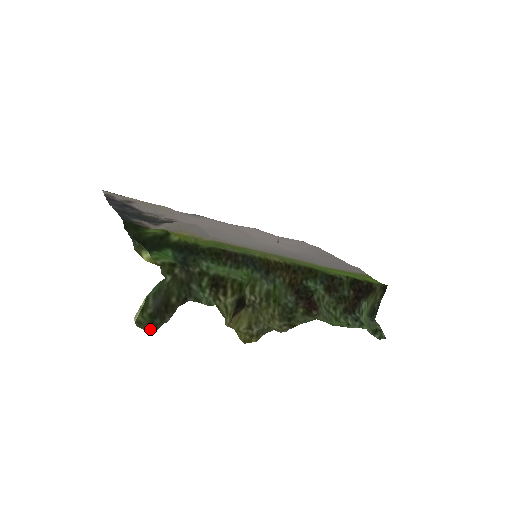
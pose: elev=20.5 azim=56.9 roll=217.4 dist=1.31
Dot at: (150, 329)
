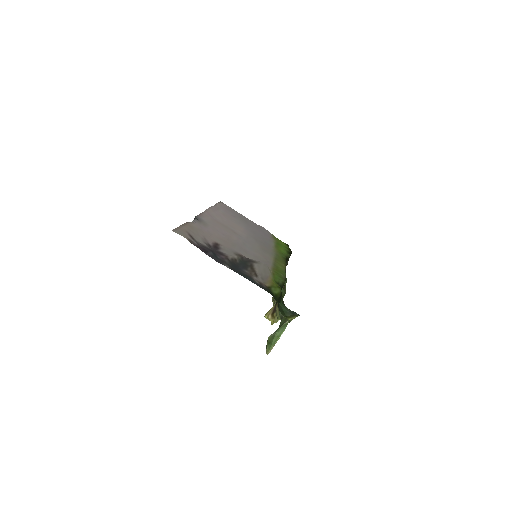
Dot at: occluded
